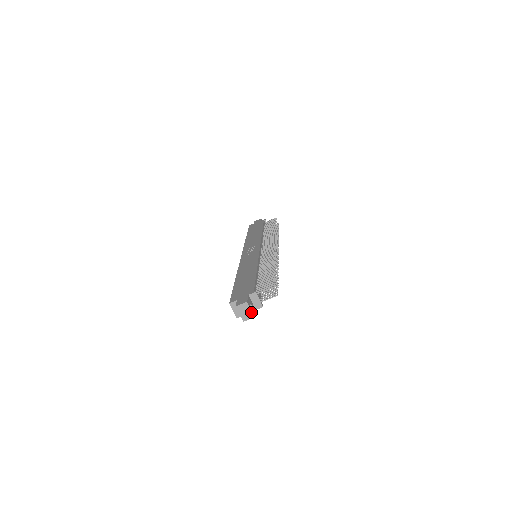
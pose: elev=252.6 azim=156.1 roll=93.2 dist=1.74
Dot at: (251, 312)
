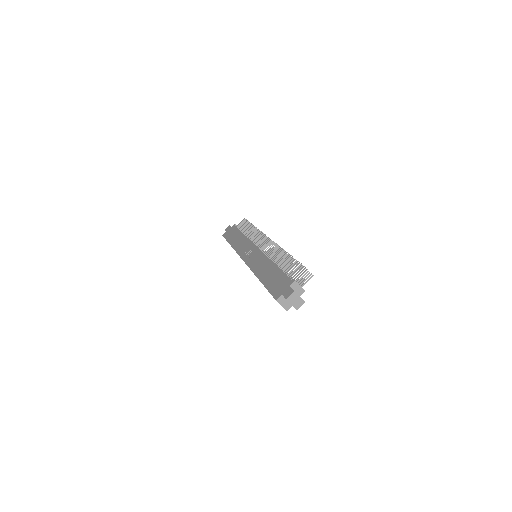
Dot at: (301, 299)
